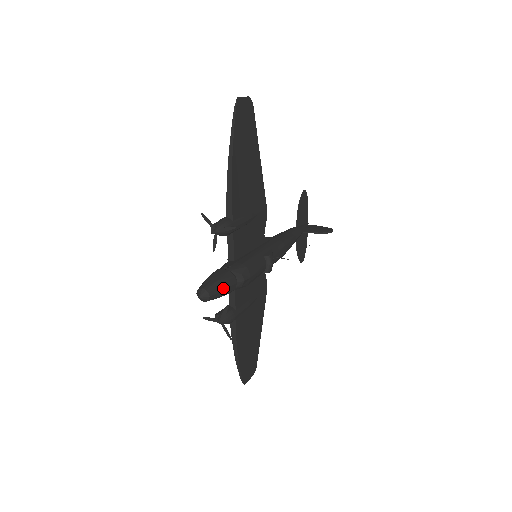
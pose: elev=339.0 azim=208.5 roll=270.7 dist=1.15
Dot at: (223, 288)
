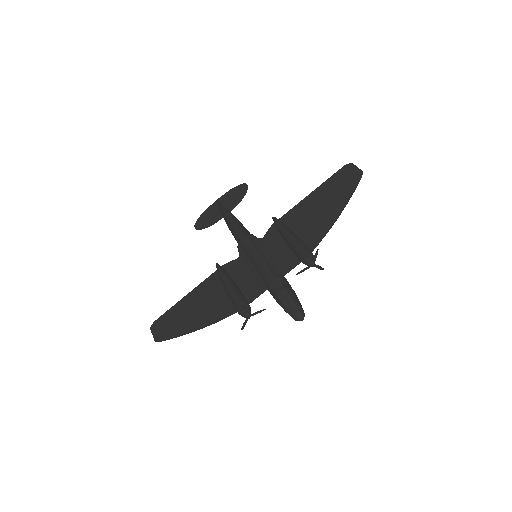
Dot at: occluded
